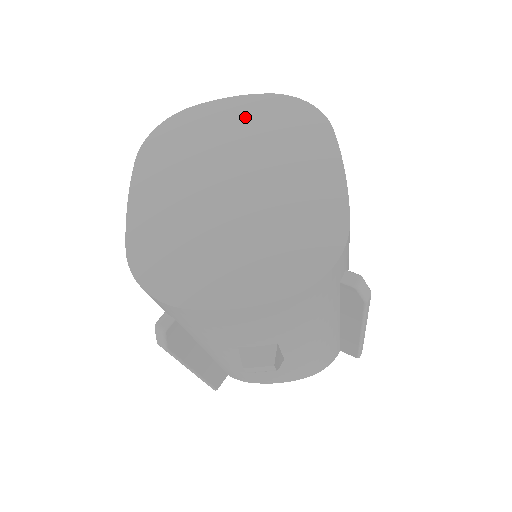
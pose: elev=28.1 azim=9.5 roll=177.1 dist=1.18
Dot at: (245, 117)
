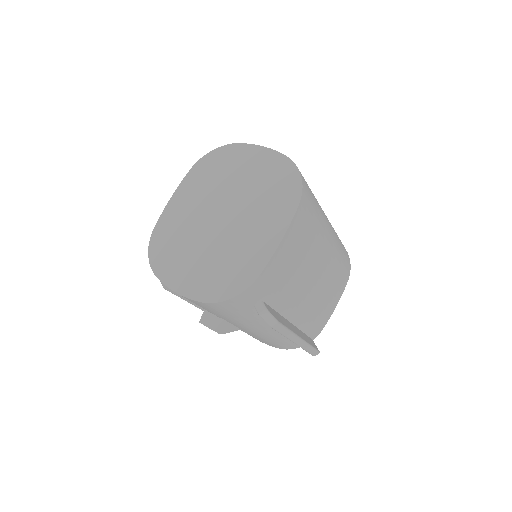
Dot at: (260, 168)
